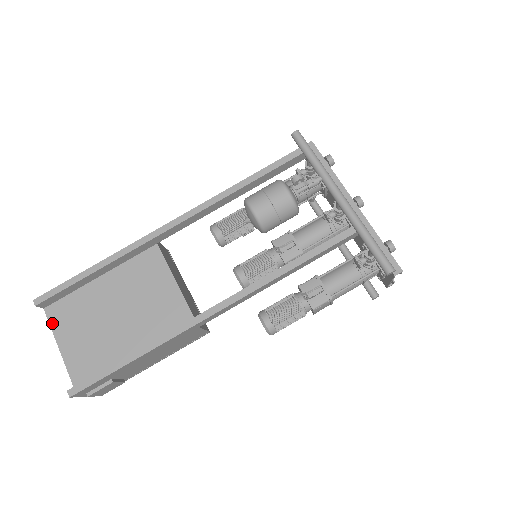
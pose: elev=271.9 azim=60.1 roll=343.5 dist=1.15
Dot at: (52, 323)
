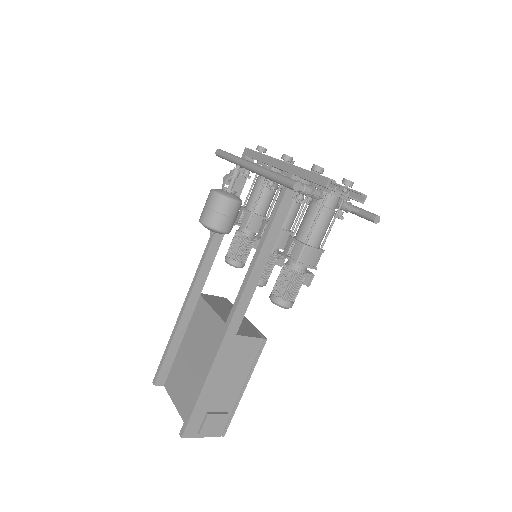
Dot at: (169, 393)
